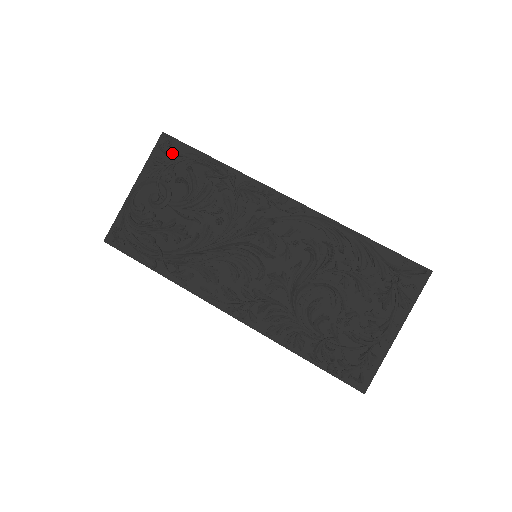
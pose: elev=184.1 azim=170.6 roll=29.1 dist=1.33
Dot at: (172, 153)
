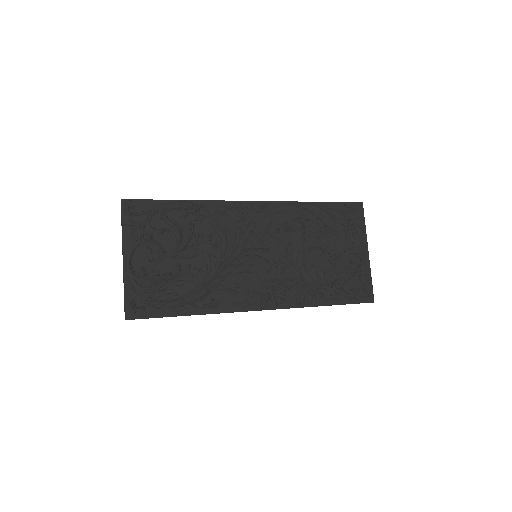
Dot at: (142, 212)
